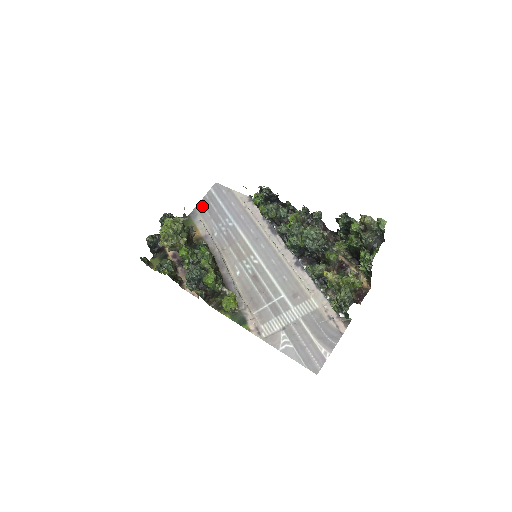
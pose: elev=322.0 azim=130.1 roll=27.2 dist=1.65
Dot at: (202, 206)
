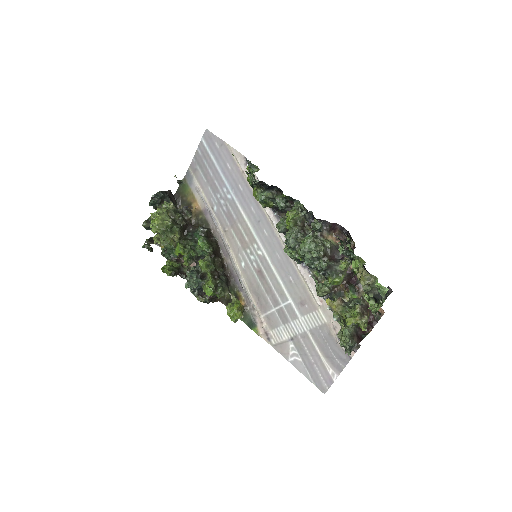
Dot at: (196, 165)
